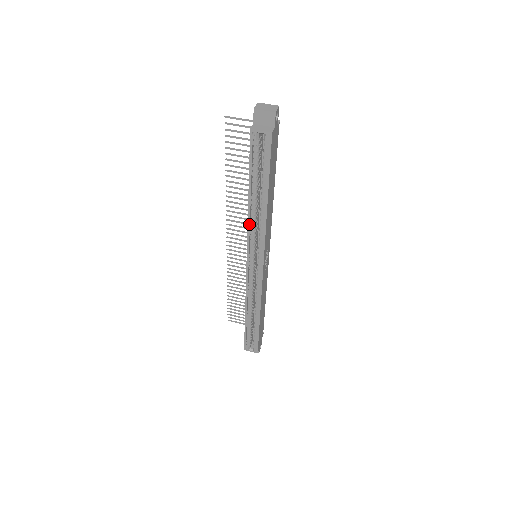
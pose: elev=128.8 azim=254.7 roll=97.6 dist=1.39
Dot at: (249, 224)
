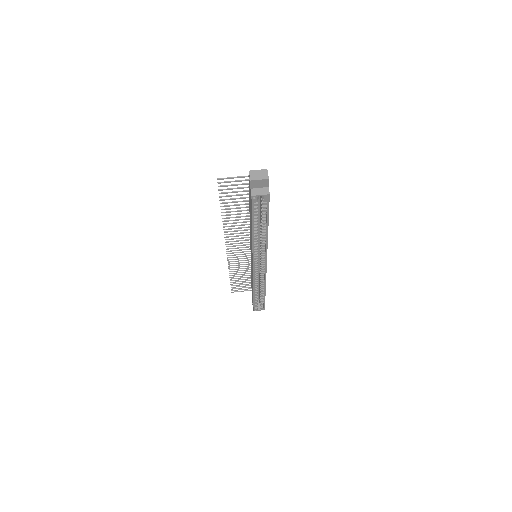
Dot at: (254, 246)
